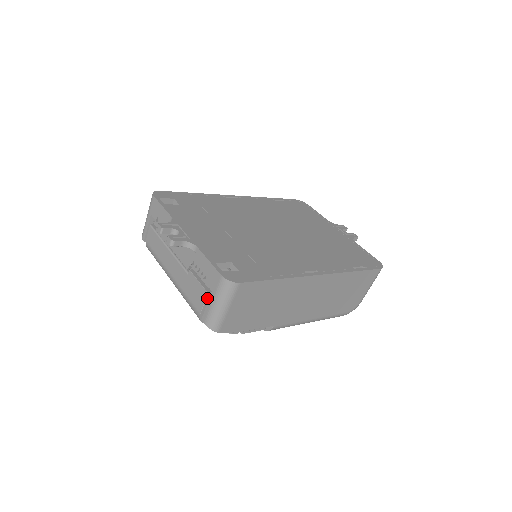
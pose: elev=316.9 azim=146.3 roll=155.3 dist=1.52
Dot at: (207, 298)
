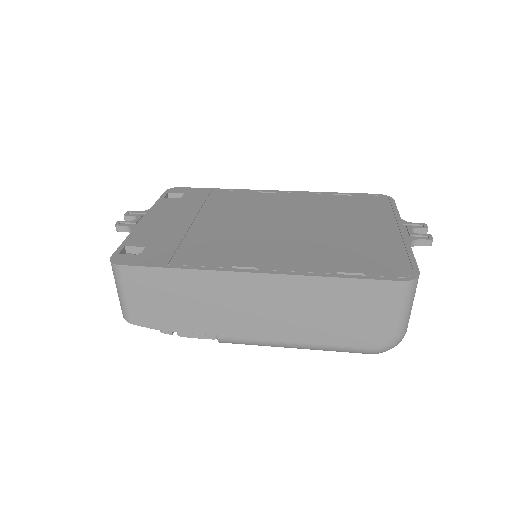
Dot at: occluded
